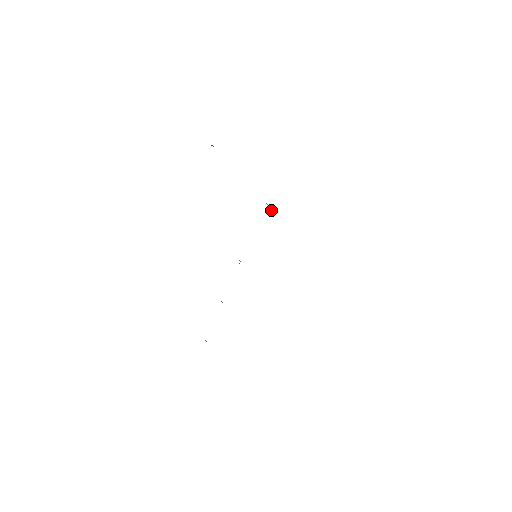
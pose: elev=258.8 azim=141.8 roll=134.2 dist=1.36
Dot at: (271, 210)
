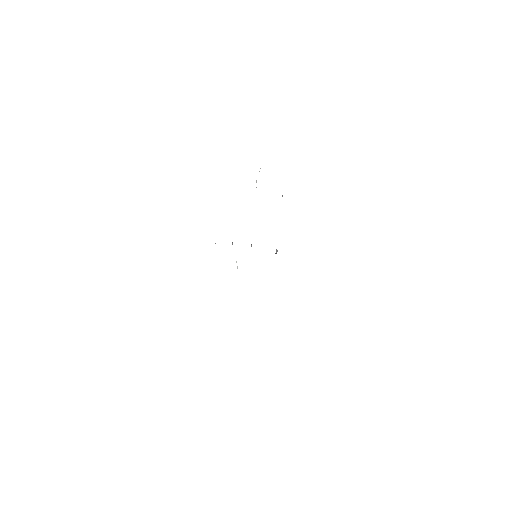
Dot at: (276, 253)
